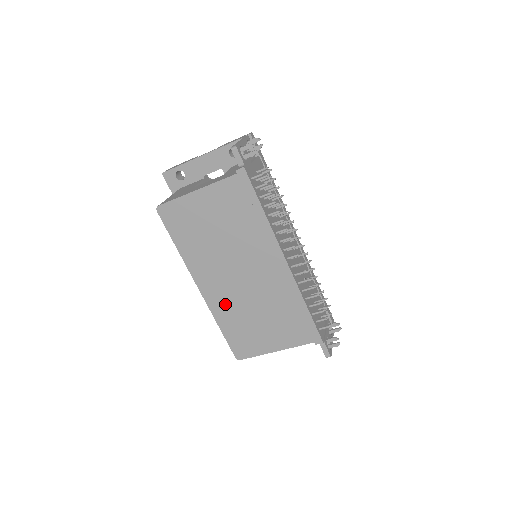
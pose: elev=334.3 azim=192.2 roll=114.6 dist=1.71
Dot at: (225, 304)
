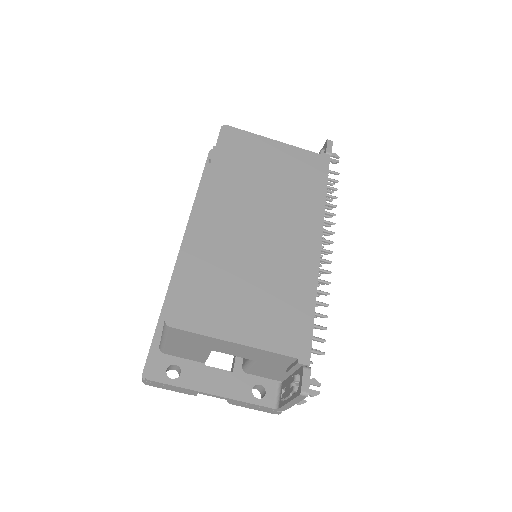
Dot at: (215, 243)
